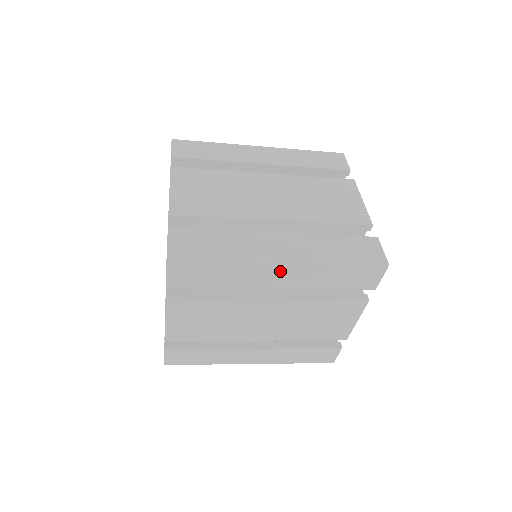
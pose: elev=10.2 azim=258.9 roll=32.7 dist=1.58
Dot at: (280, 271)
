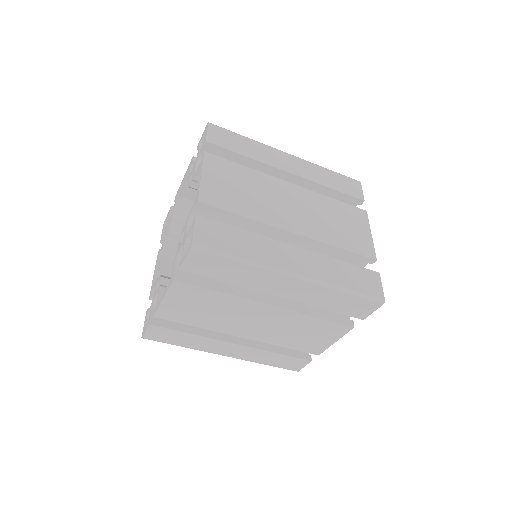
Dot at: (289, 283)
